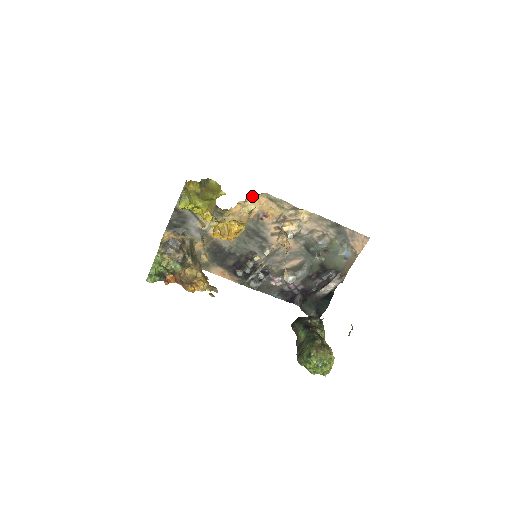
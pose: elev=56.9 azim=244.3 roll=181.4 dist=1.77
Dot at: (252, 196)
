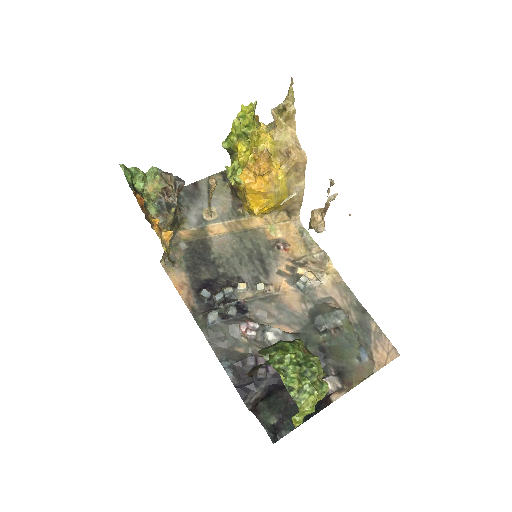
Dot at: (283, 220)
